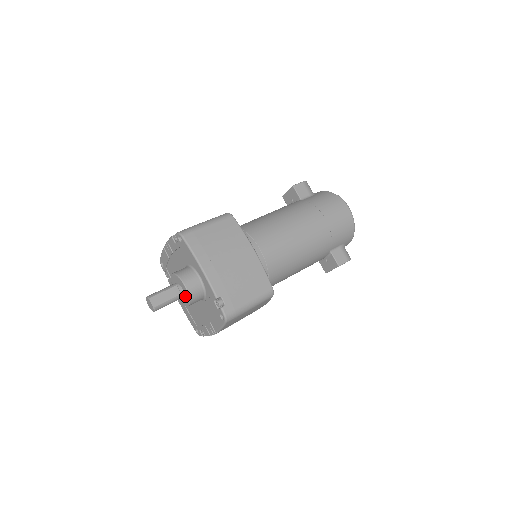
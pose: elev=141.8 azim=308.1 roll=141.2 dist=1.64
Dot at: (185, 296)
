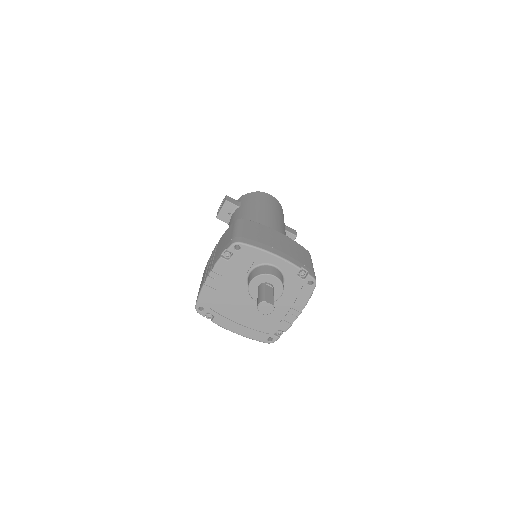
Dot at: (276, 288)
